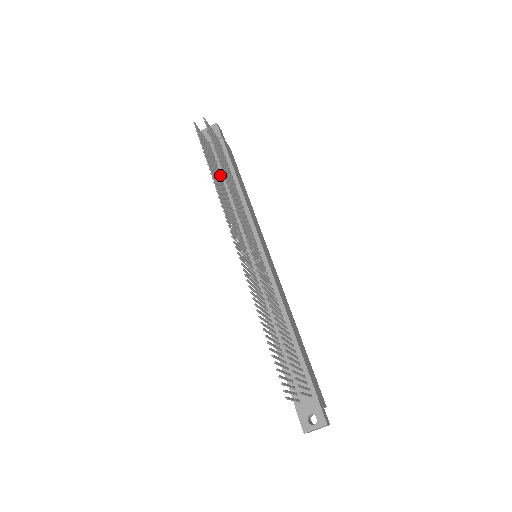
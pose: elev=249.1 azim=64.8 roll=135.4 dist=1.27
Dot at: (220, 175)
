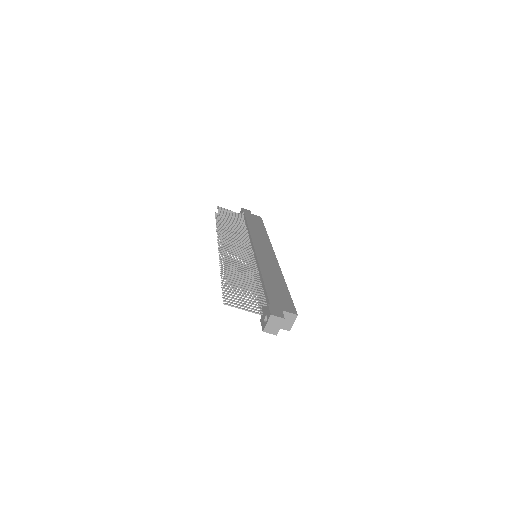
Dot at: occluded
